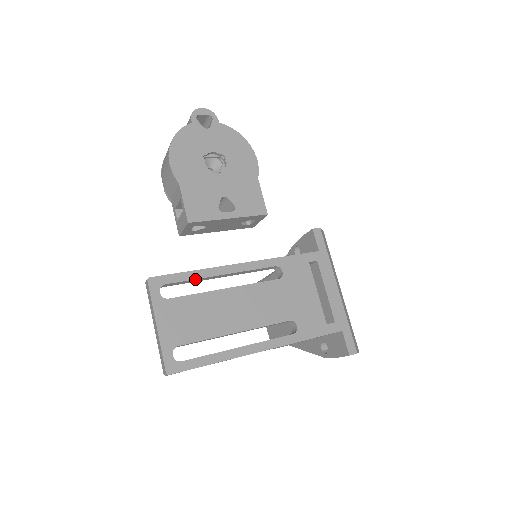
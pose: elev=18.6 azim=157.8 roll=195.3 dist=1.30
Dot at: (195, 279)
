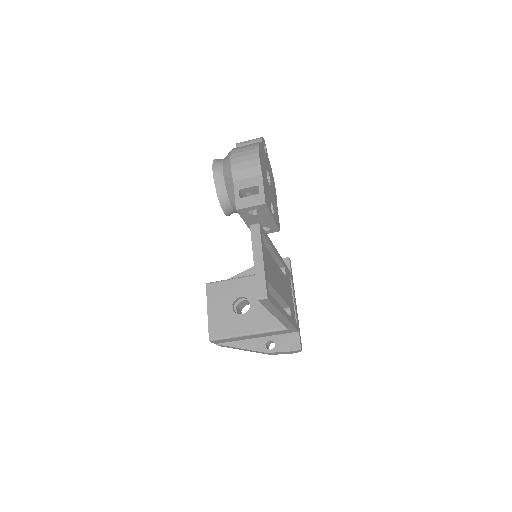
Dot at: (269, 243)
